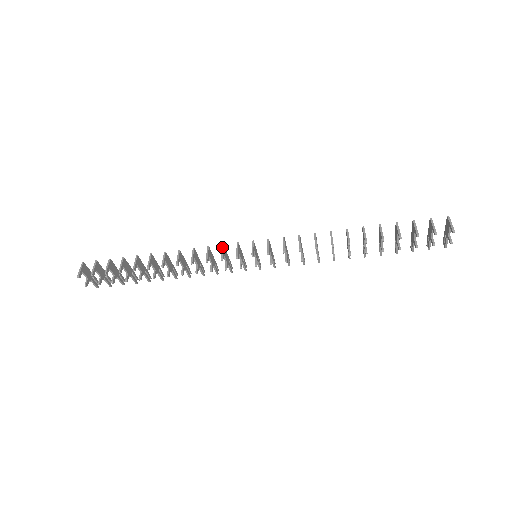
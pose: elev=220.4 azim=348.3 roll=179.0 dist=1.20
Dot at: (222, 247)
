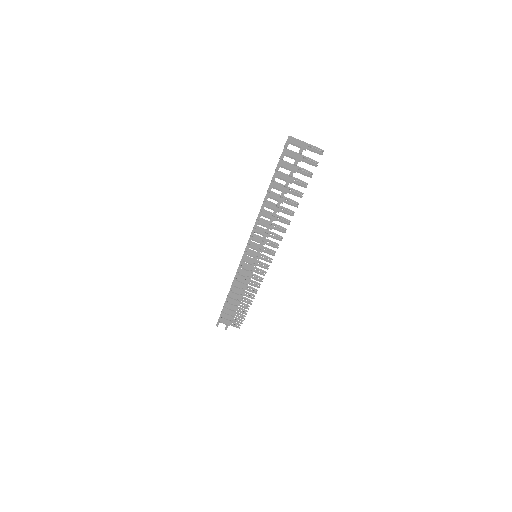
Dot at: occluded
